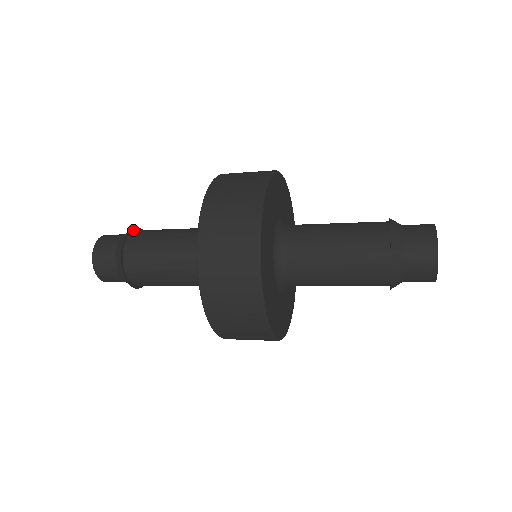
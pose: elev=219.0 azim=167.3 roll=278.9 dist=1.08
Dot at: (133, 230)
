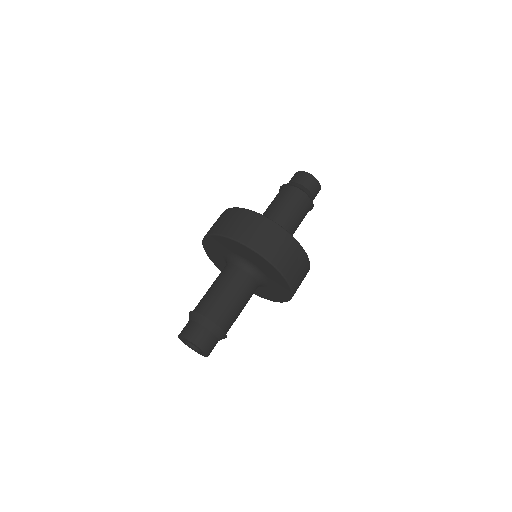
Dot at: occluded
